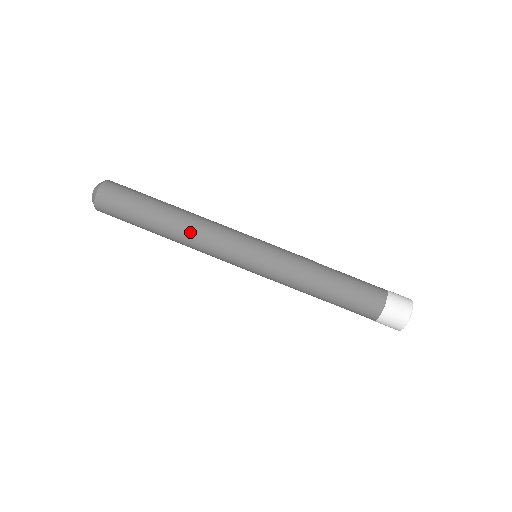
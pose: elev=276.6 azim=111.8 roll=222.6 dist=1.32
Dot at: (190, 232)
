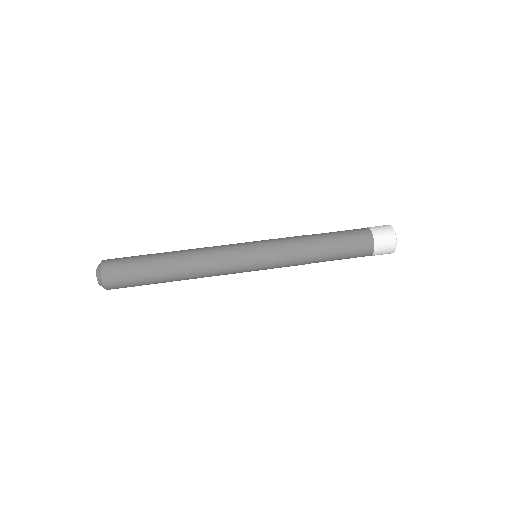
Dot at: (195, 263)
